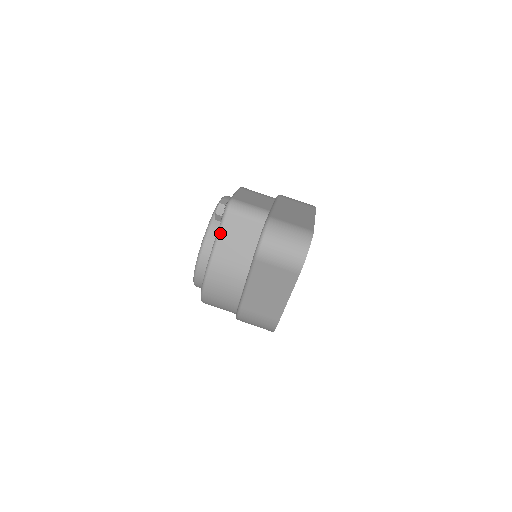
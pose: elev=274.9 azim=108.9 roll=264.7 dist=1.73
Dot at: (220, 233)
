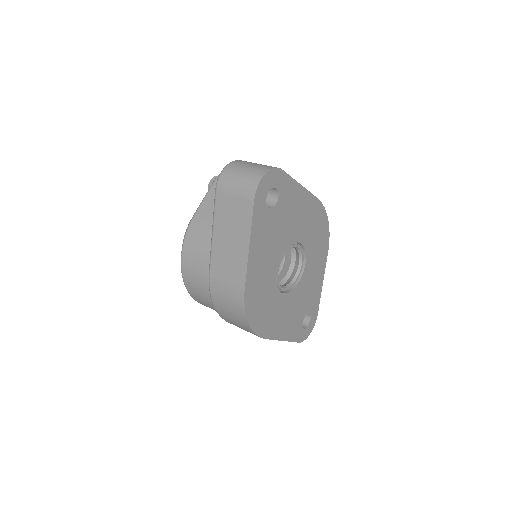
Dot at: (206, 196)
